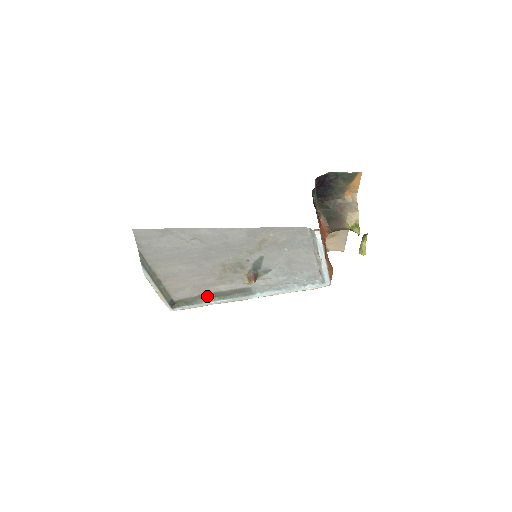
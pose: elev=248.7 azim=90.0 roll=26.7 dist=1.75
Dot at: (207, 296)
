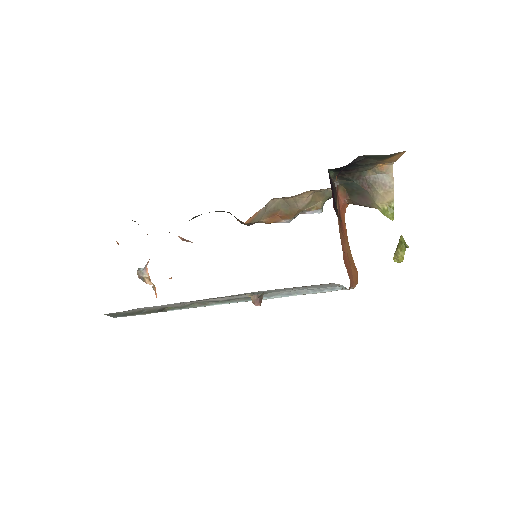
Dot at: (202, 302)
